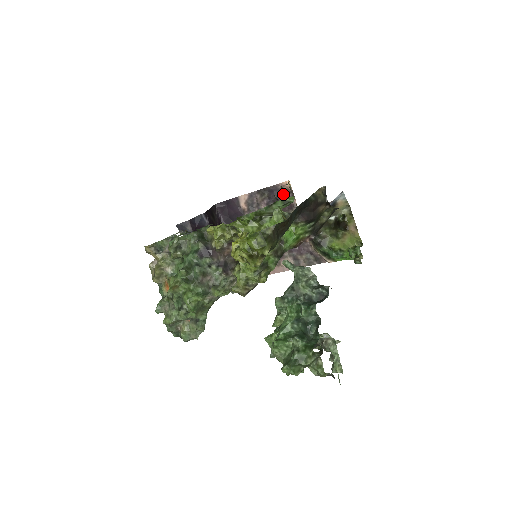
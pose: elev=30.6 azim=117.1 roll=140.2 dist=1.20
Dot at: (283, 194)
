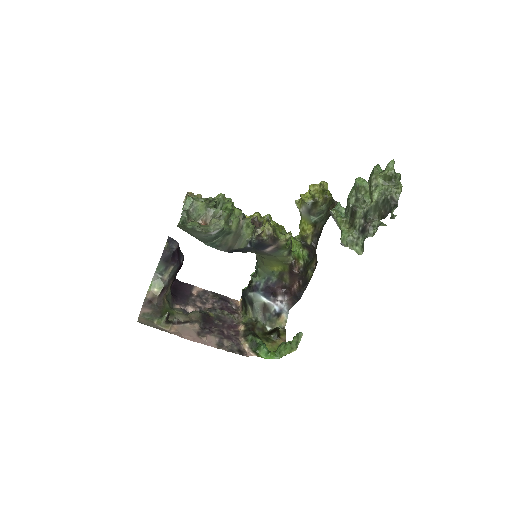
Dot at: occluded
